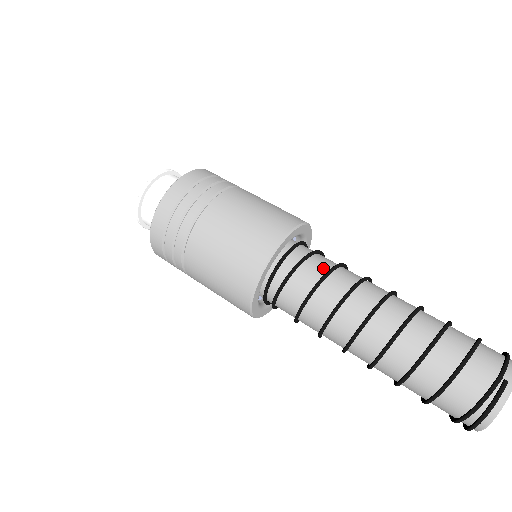
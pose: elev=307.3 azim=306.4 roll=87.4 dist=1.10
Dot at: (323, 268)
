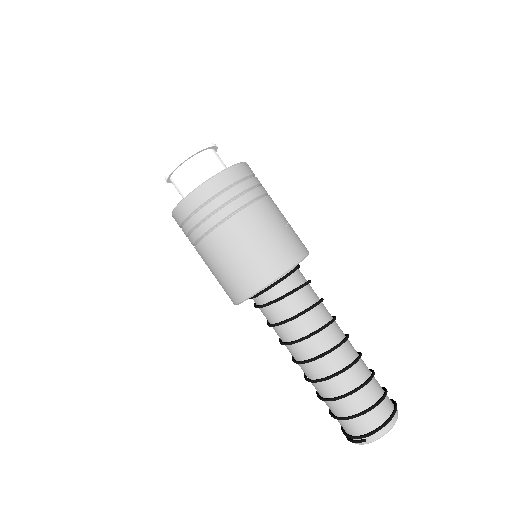
Dot at: (286, 313)
